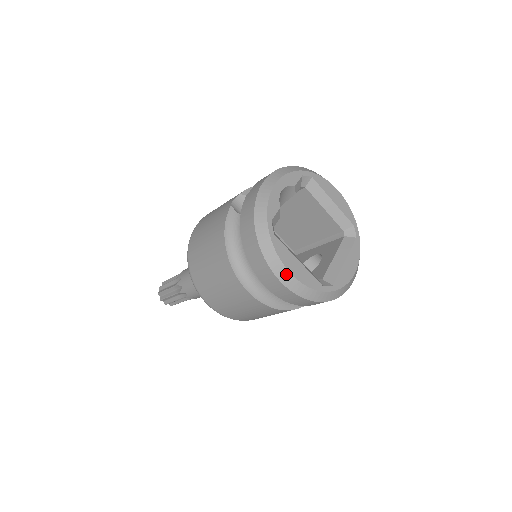
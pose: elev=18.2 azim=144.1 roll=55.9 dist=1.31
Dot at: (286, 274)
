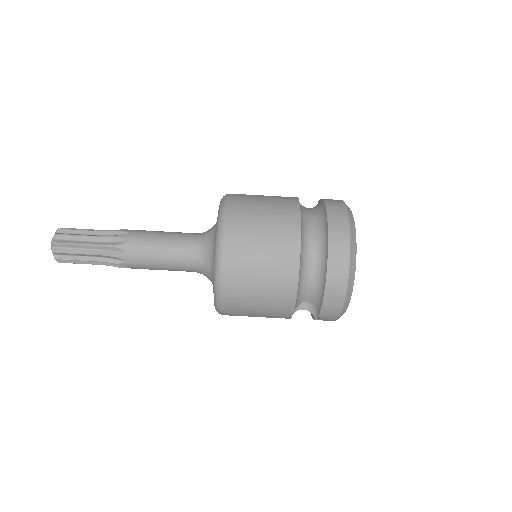
Dot at: (354, 236)
